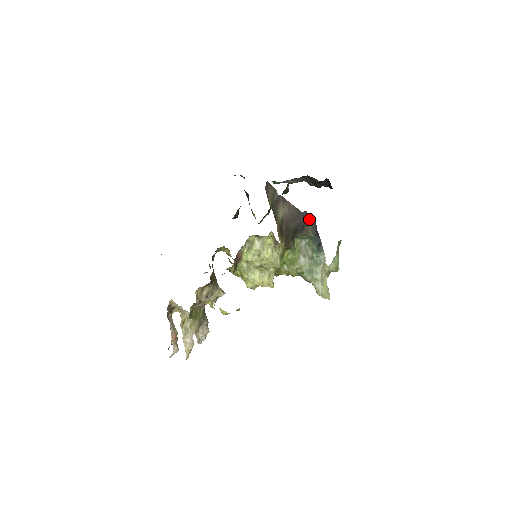
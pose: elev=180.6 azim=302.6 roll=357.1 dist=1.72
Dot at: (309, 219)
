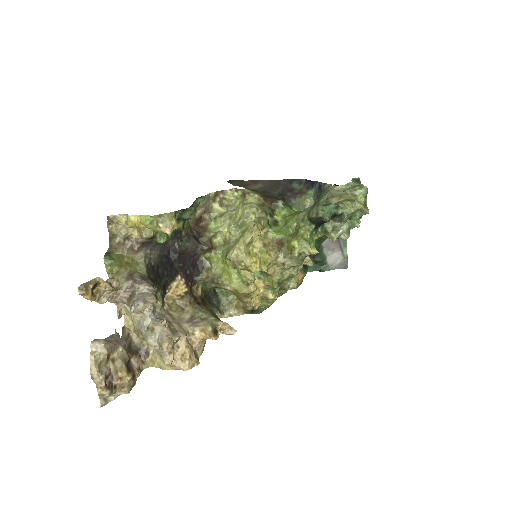
Dot at: (295, 182)
